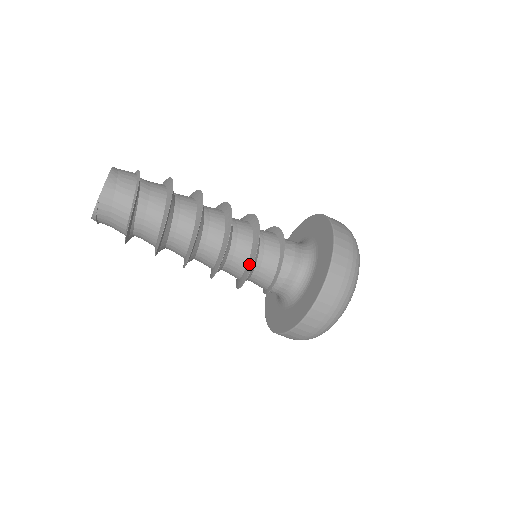
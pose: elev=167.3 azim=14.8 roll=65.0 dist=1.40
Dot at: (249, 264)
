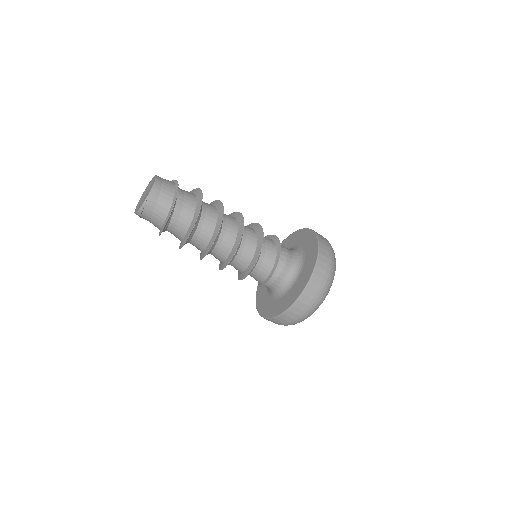
Dot at: (254, 258)
